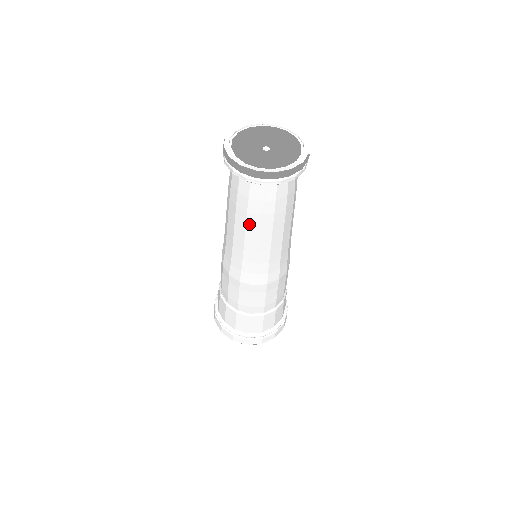
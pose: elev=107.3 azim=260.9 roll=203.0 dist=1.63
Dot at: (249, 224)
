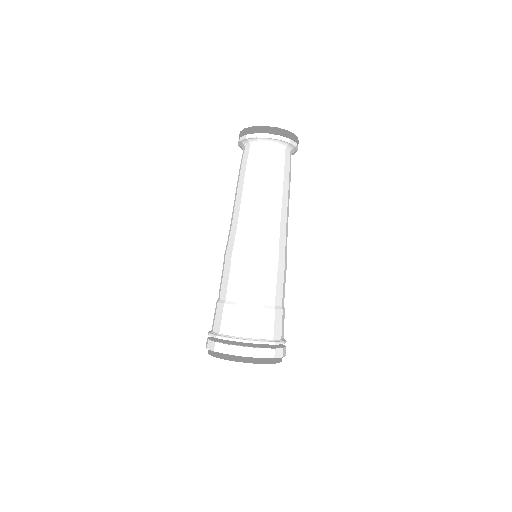
Dot at: (255, 183)
